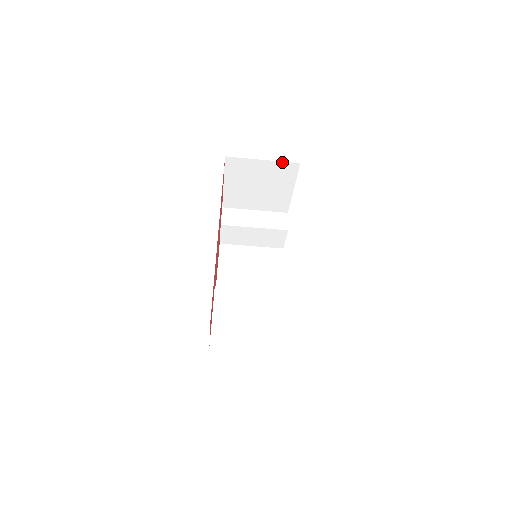
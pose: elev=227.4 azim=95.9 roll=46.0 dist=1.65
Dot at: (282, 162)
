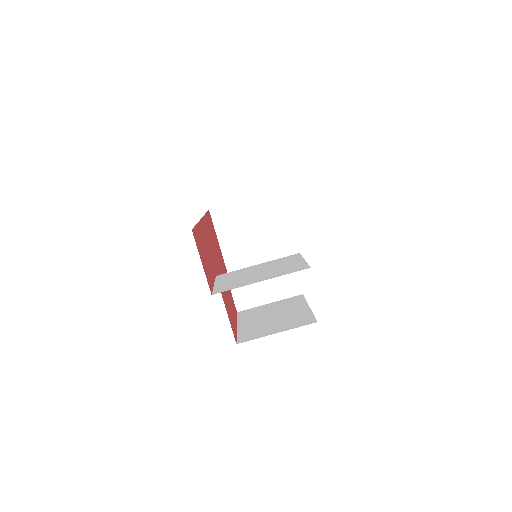
Dot at: (258, 197)
